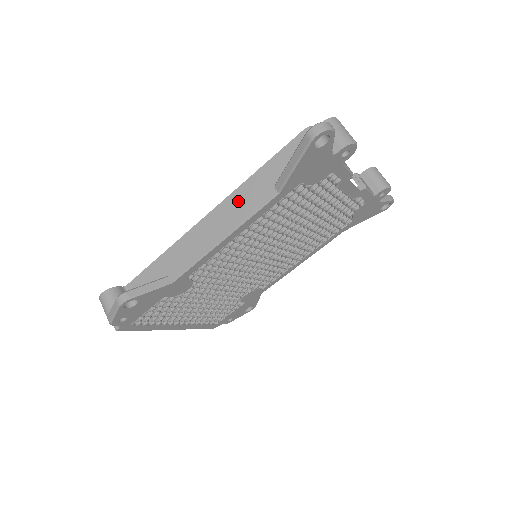
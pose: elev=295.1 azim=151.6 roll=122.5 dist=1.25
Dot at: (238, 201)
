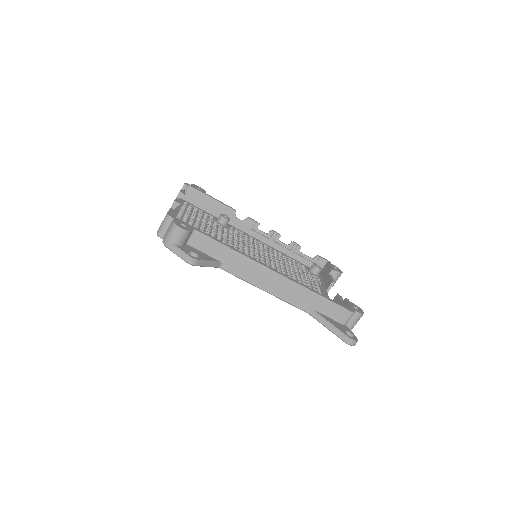
Dot at: (294, 291)
